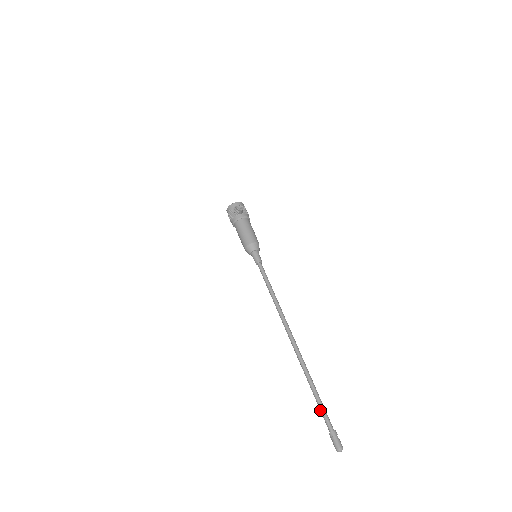
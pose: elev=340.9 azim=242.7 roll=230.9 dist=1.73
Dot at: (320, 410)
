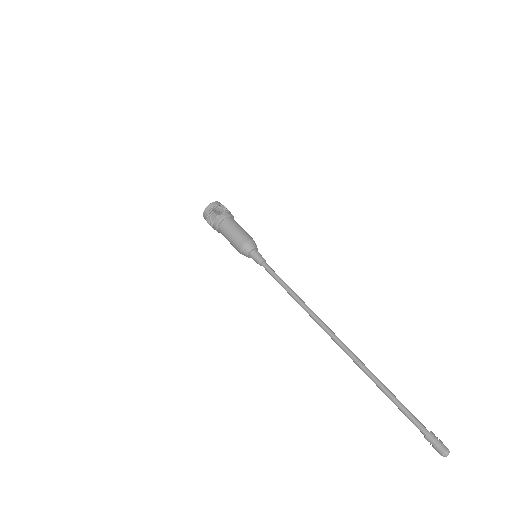
Dot at: (402, 412)
